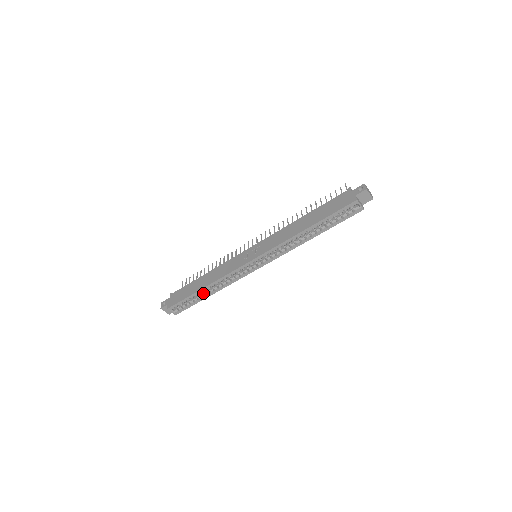
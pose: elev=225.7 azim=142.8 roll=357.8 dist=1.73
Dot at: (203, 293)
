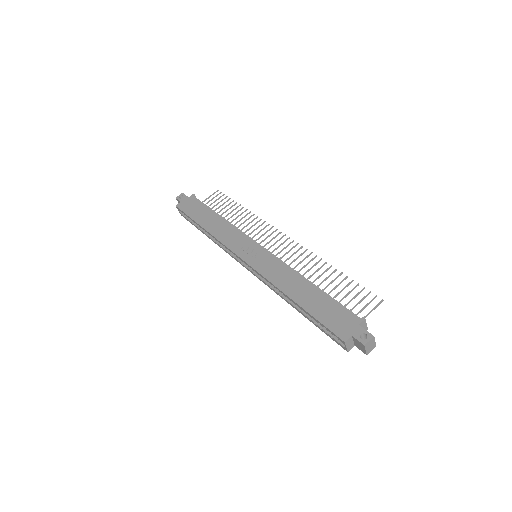
Dot at: occluded
